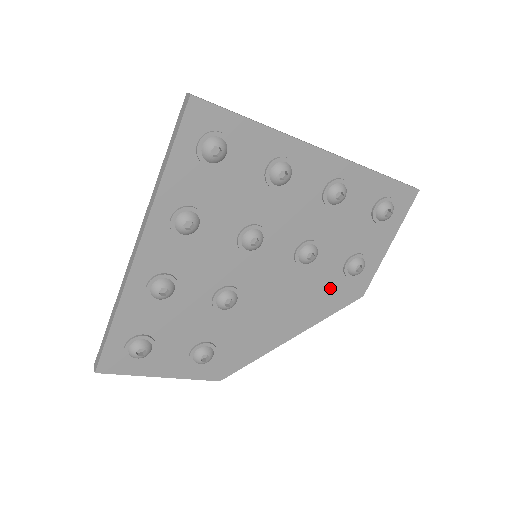
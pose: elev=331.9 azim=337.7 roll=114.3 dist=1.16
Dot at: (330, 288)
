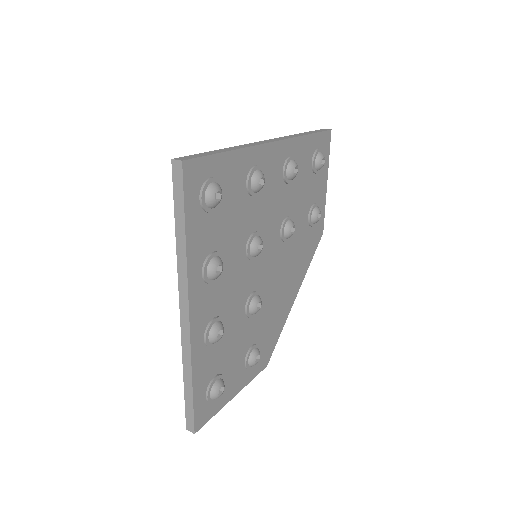
Dot at: (305, 243)
